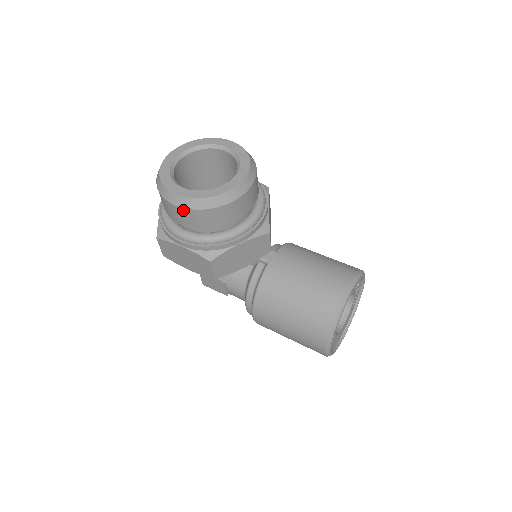
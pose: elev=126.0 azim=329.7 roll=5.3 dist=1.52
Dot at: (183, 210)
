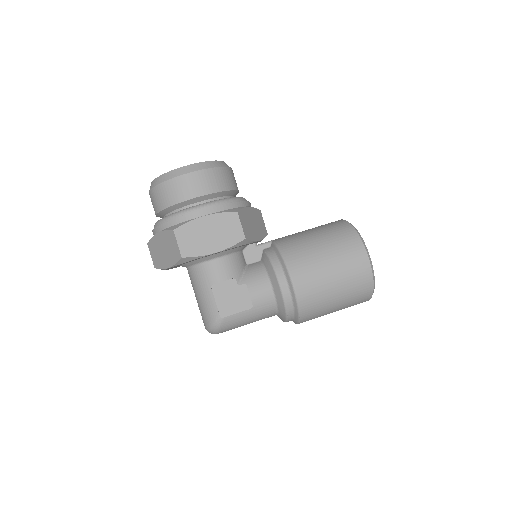
Dot at: (197, 174)
